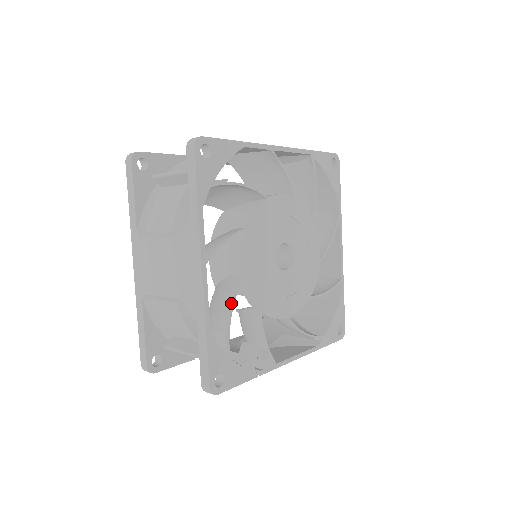
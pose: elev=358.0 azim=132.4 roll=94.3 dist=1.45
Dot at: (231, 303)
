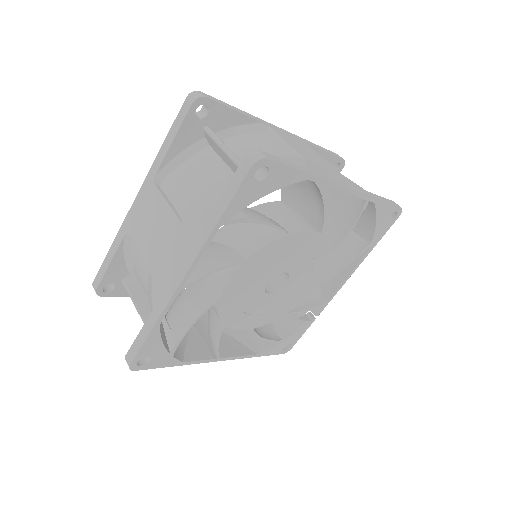
Dot at: (258, 337)
